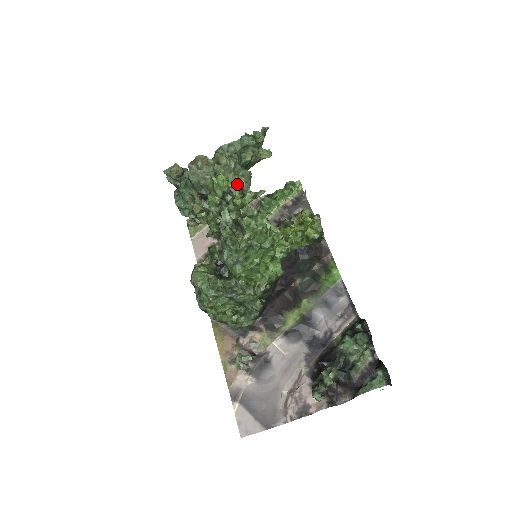
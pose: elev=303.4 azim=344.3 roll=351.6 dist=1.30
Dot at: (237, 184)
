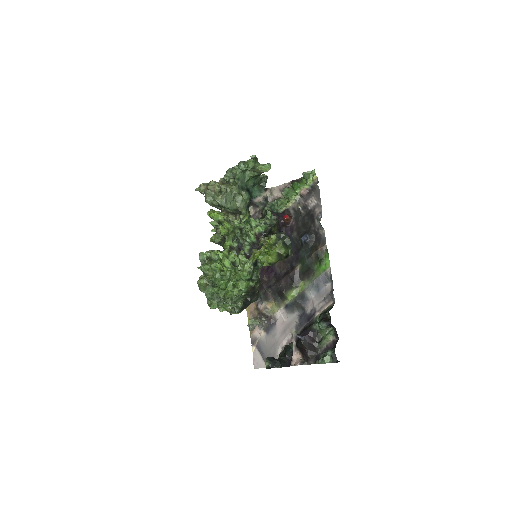
Dot at: (233, 208)
